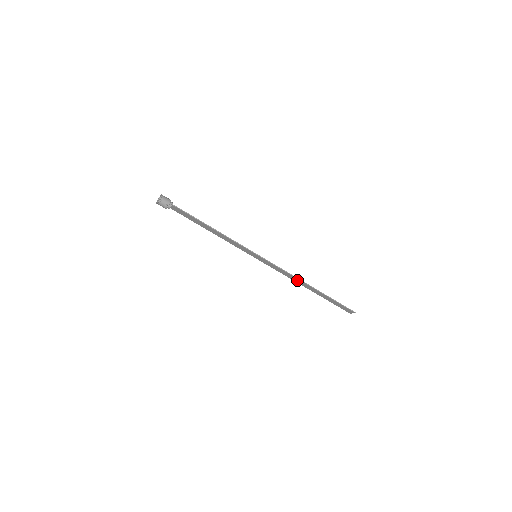
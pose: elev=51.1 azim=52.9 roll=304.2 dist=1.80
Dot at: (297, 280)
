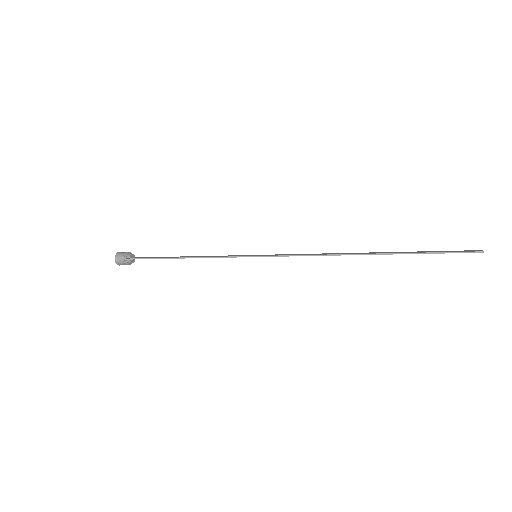
Dot at: (336, 255)
